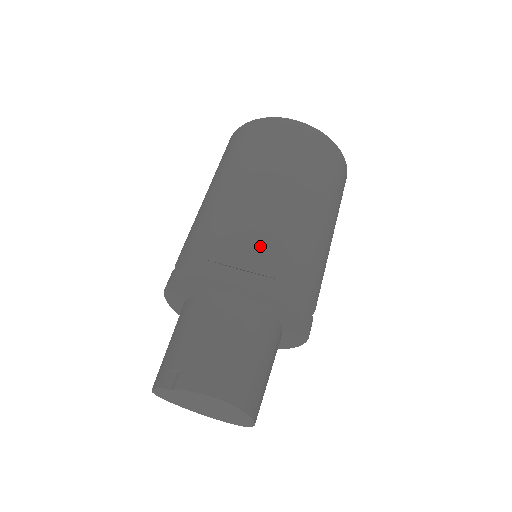
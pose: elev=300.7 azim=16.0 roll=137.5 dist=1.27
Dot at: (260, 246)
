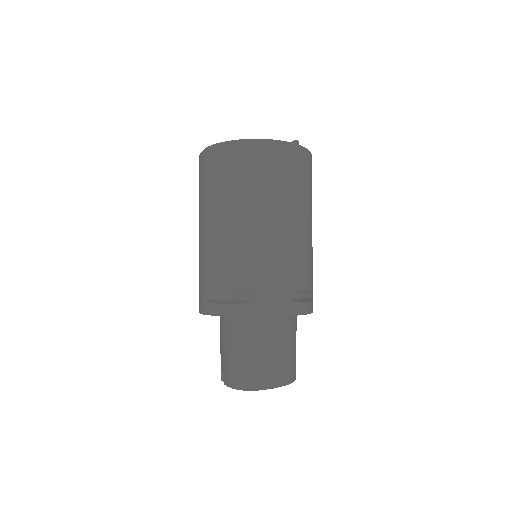
Dot at: (231, 280)
